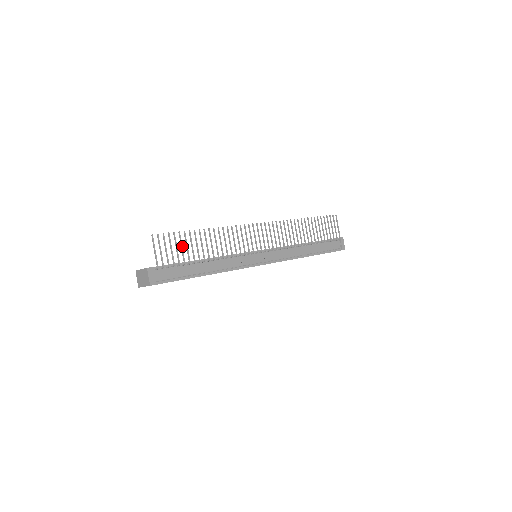
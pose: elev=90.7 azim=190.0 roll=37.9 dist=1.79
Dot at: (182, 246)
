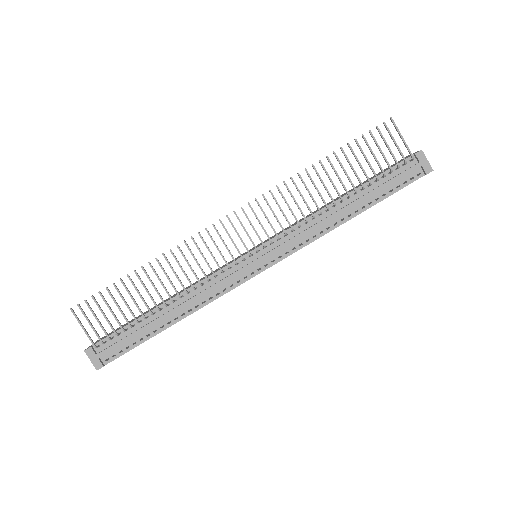
Dot at: (117, 305)
